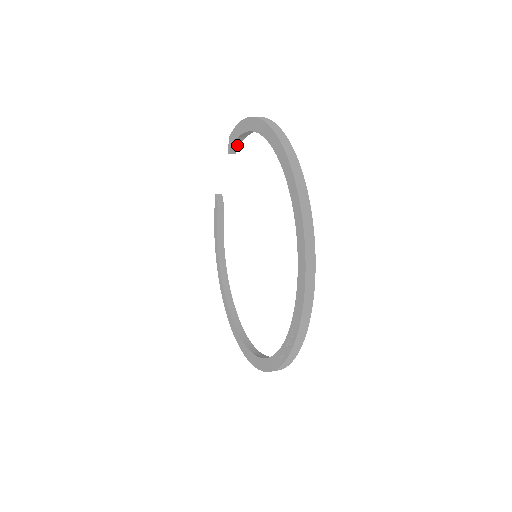
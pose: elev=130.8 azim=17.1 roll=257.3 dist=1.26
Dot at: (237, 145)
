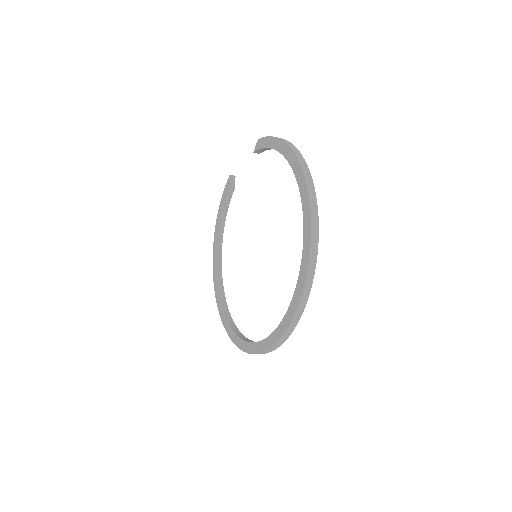
Dot at: (264, 150)
